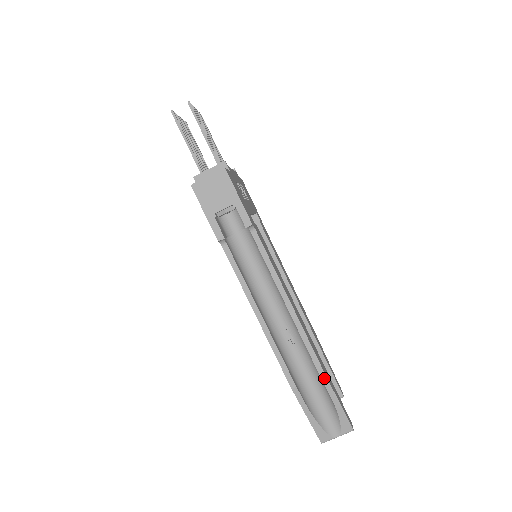
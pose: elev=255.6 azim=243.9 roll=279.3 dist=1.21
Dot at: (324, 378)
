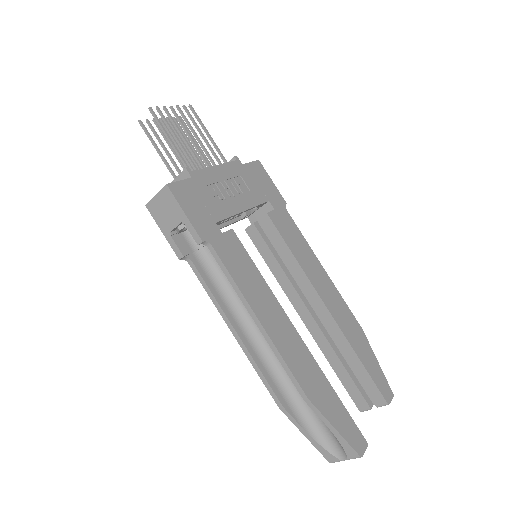
Dot at: (308, 402)
